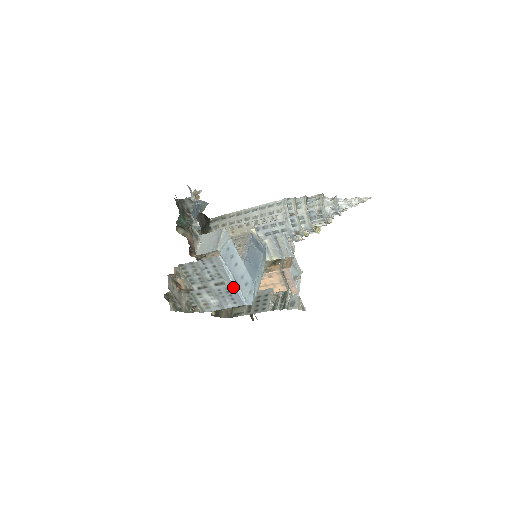
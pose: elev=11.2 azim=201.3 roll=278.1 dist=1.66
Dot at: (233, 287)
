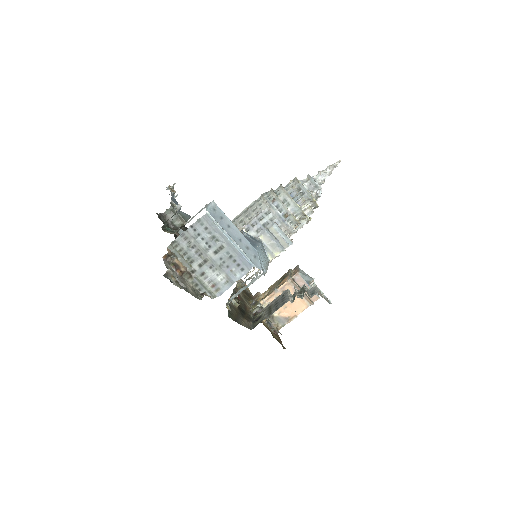
Dot at: (233, 247)
